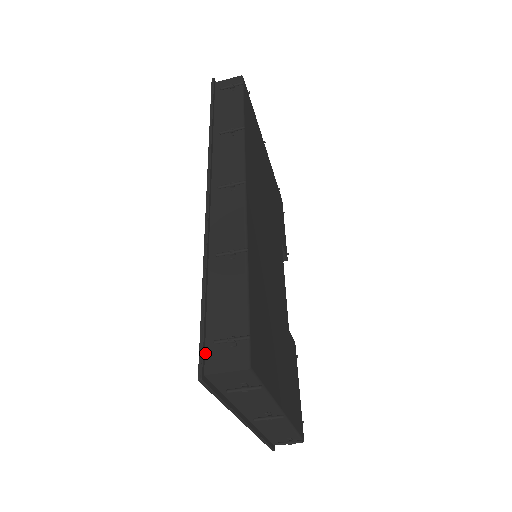
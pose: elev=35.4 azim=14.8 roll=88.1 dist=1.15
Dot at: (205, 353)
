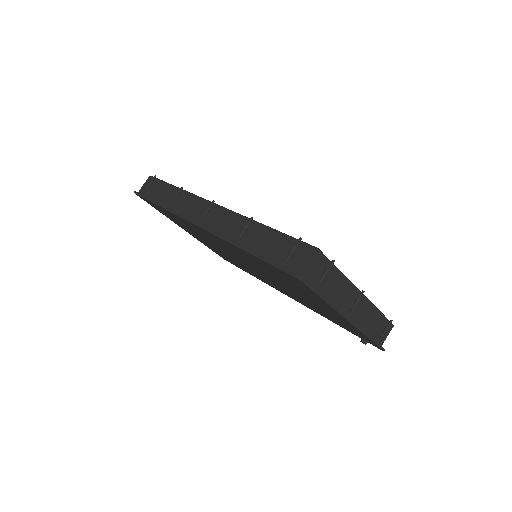
Dot at: (288, 270)
